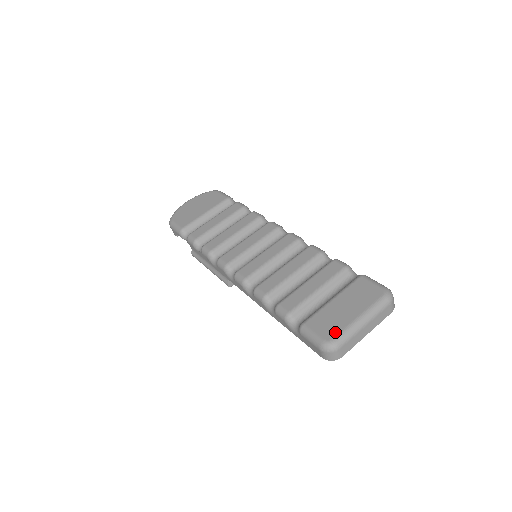
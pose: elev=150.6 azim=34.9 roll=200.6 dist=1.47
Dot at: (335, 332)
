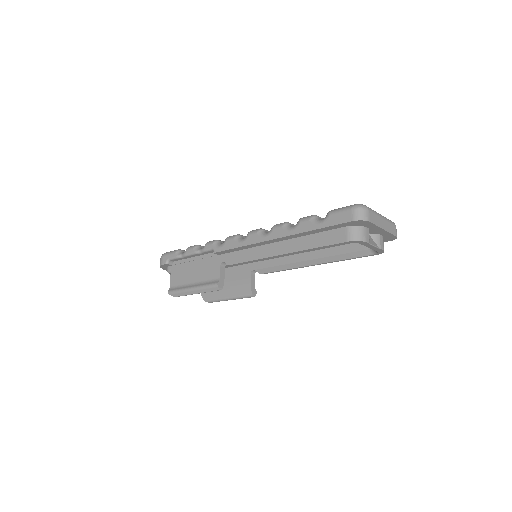
Dot at: occluded
